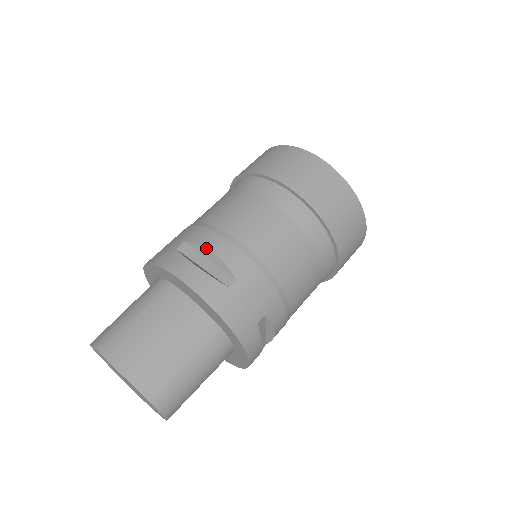
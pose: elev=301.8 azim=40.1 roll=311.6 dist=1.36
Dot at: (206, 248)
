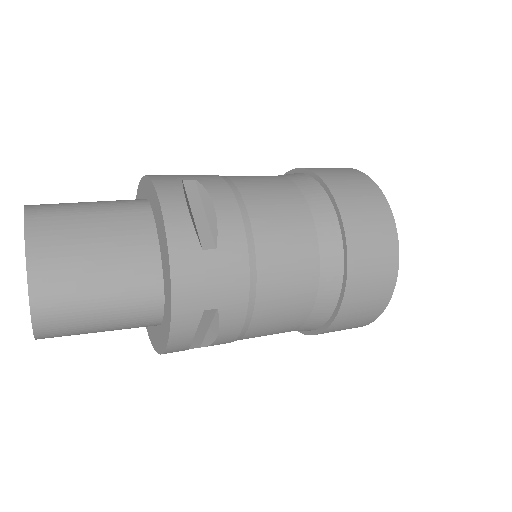
Dot at: (211, 197)
